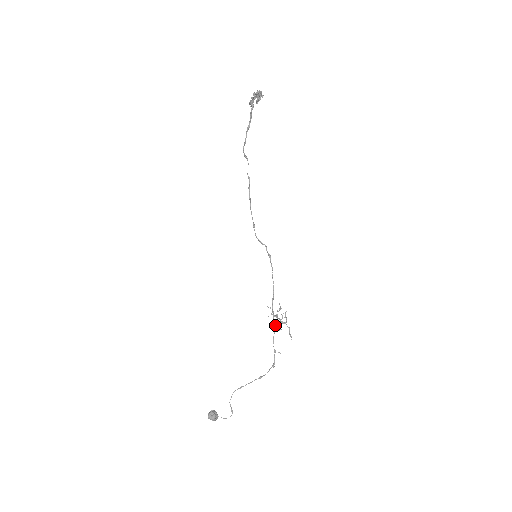
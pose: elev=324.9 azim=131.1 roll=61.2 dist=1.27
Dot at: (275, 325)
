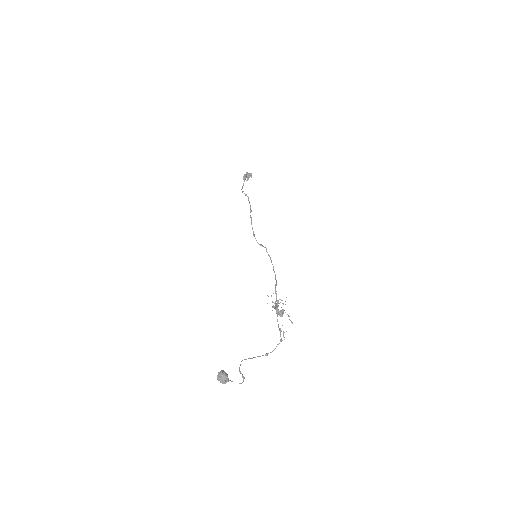
Dot at: occluded
